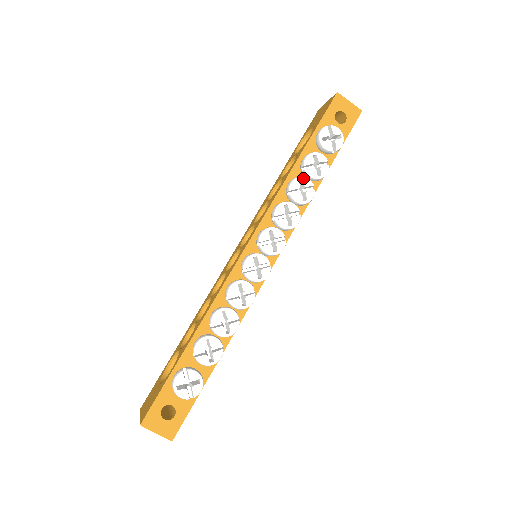
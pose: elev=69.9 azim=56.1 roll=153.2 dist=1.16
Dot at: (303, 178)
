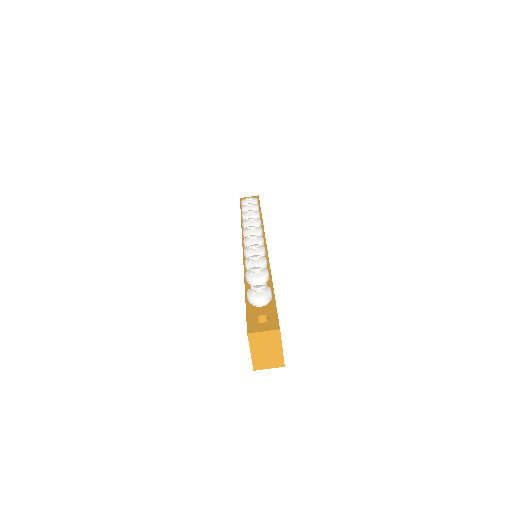
Dot at: (247, 211)
